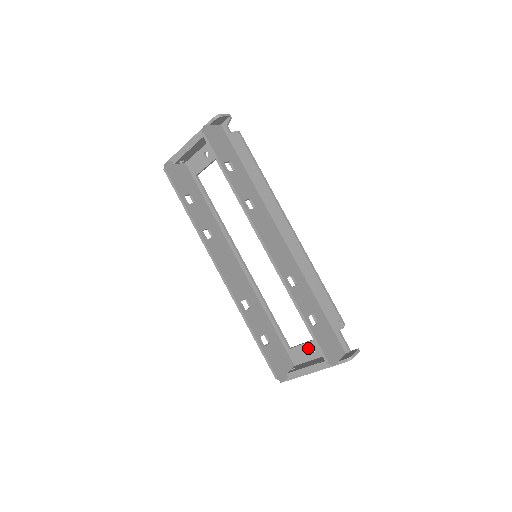
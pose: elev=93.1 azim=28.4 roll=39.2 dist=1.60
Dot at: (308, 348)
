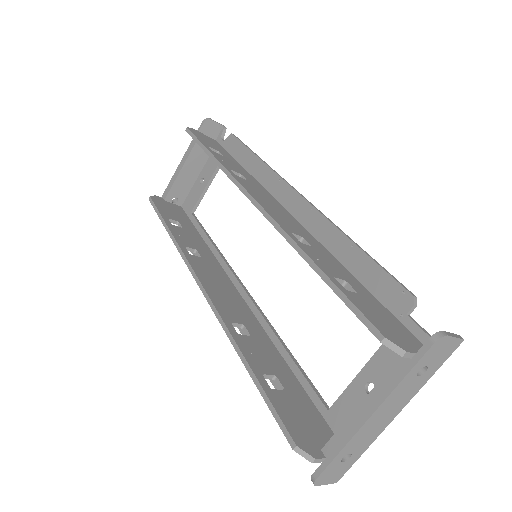
Dot at: (361, 388)
